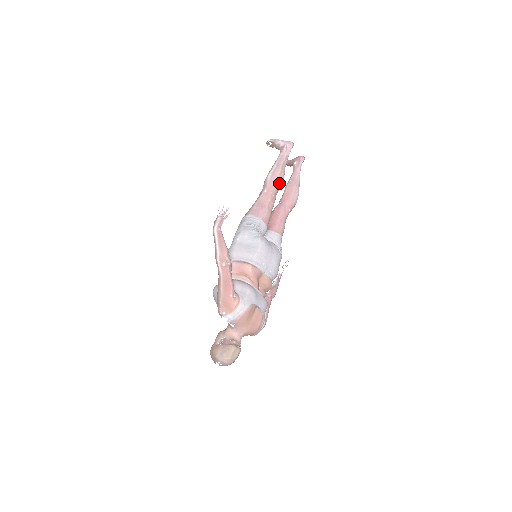
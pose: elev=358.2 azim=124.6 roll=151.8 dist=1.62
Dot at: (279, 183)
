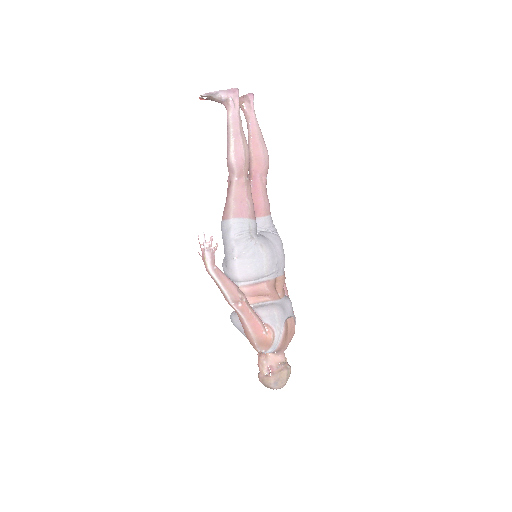
Dot at: (247, 160)
